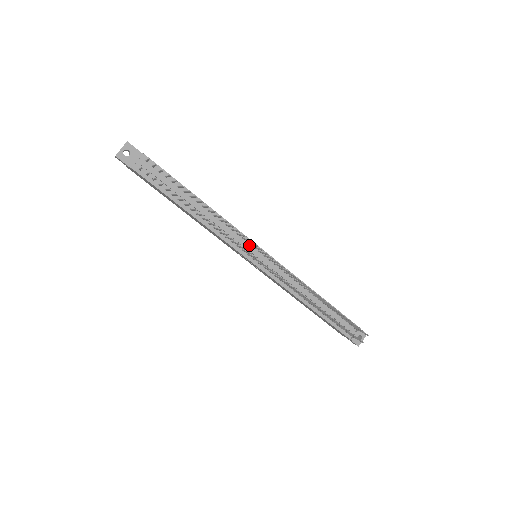
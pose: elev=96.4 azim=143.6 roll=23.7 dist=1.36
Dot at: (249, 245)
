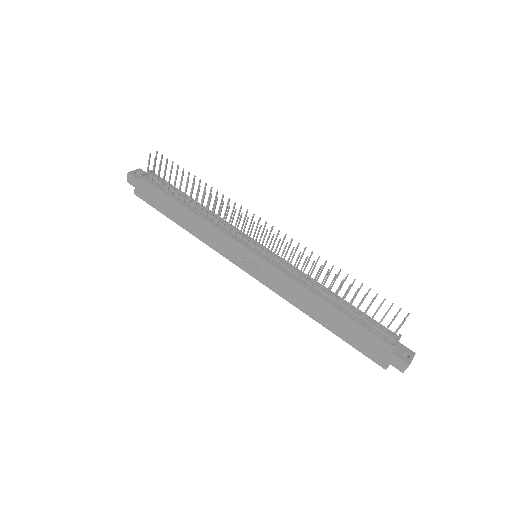
Dot at: (247, 239)
